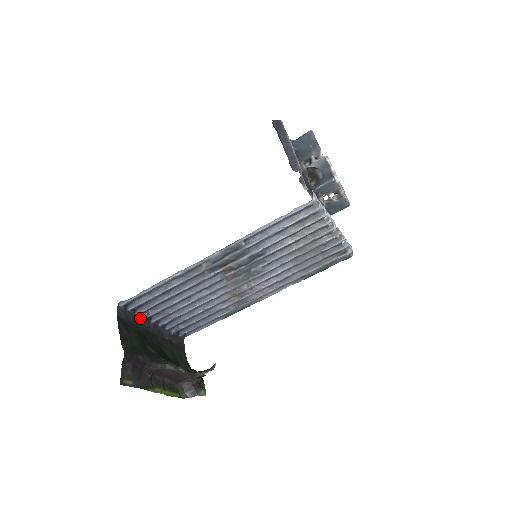
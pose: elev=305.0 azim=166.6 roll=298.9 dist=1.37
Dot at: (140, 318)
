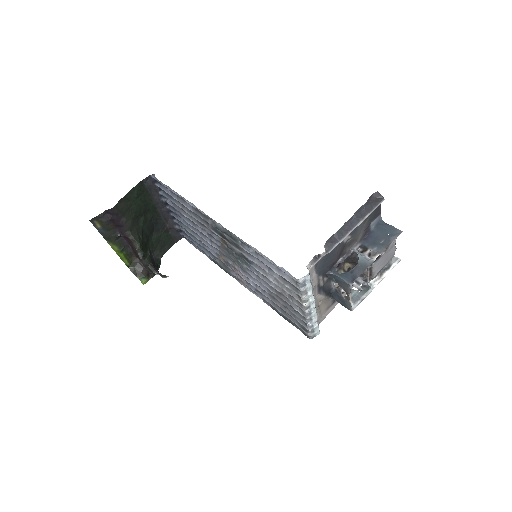
Dot at: (160, 197)
